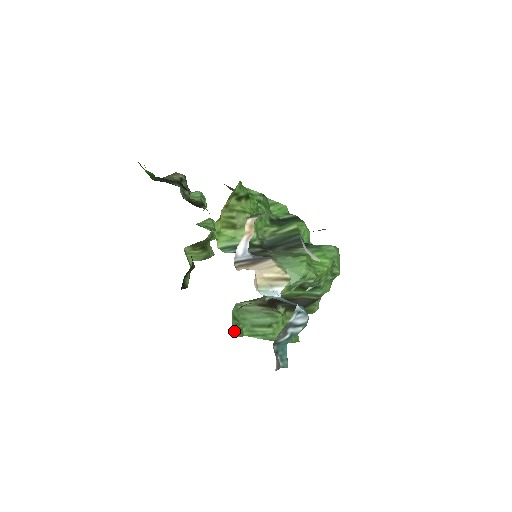
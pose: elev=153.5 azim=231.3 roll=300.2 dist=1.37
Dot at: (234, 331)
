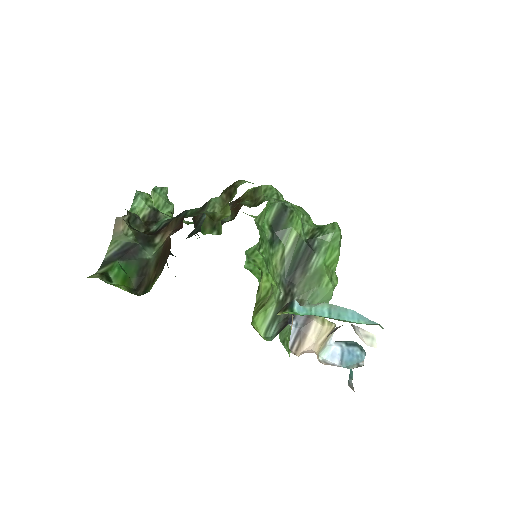
Dot at: (288, 351)
